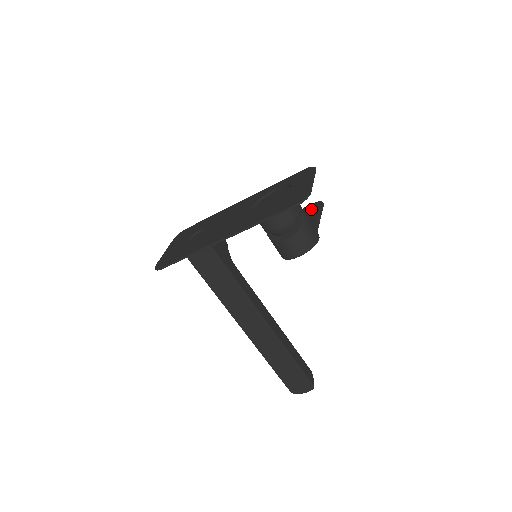
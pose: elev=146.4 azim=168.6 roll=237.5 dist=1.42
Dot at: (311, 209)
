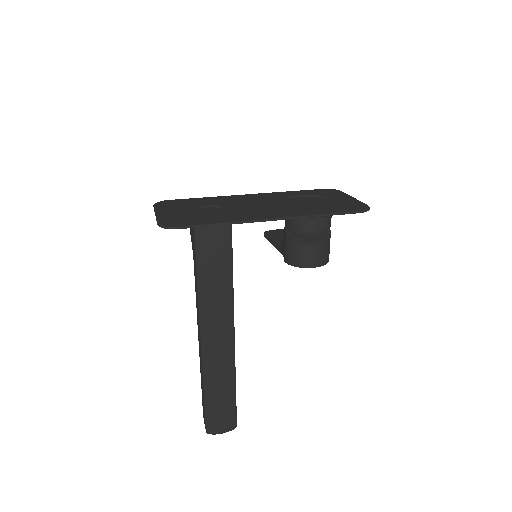
Dot at: occluded
